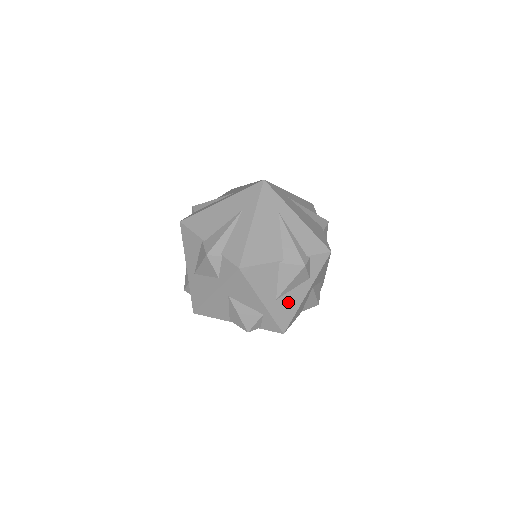
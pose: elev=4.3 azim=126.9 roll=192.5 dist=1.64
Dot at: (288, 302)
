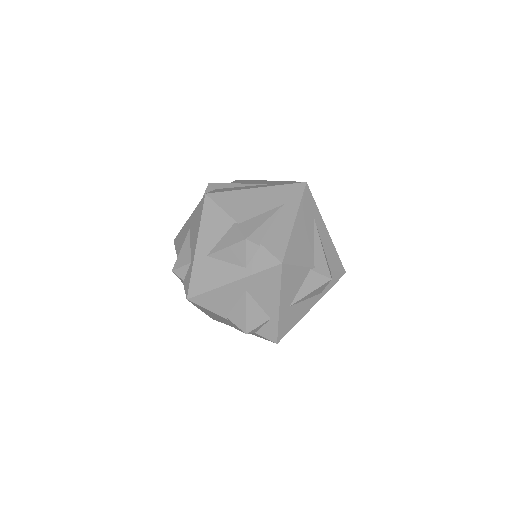
Dot at: (296, 312)
